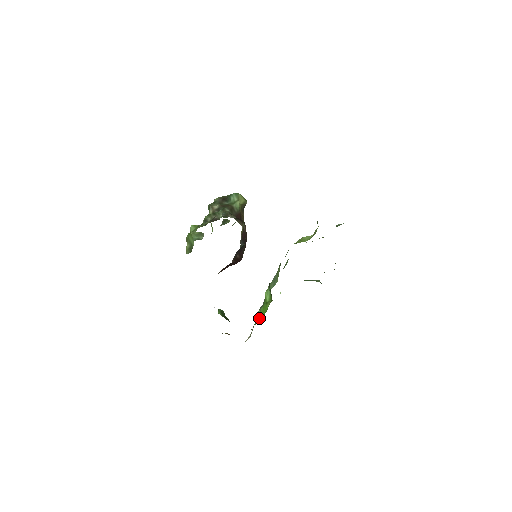
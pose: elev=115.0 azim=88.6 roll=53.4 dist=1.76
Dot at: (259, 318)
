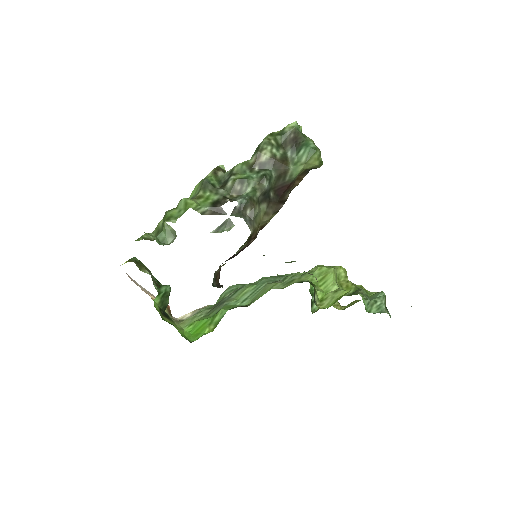
Dot at: (194, 327)
